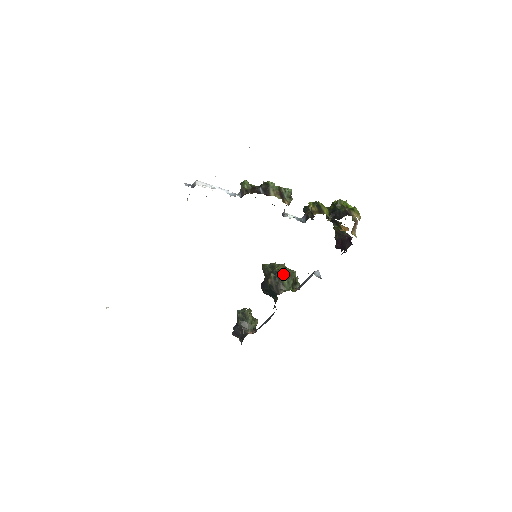
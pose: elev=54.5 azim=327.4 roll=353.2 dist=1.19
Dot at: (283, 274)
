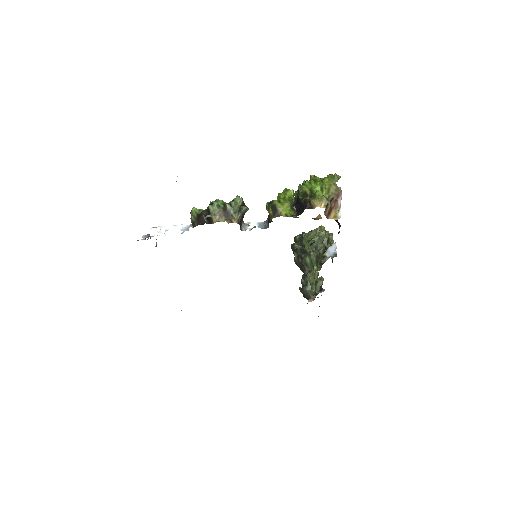
Dot at: (307, 250)
